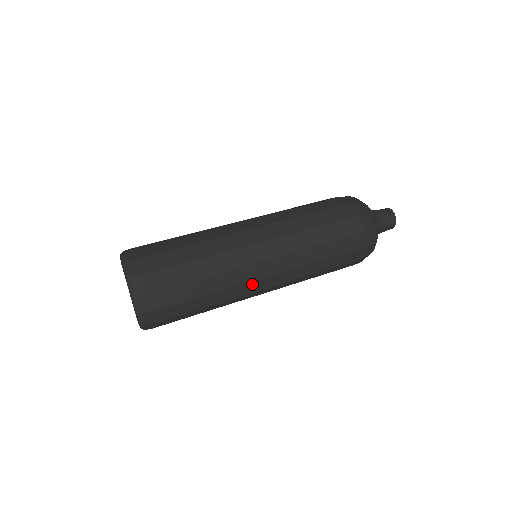
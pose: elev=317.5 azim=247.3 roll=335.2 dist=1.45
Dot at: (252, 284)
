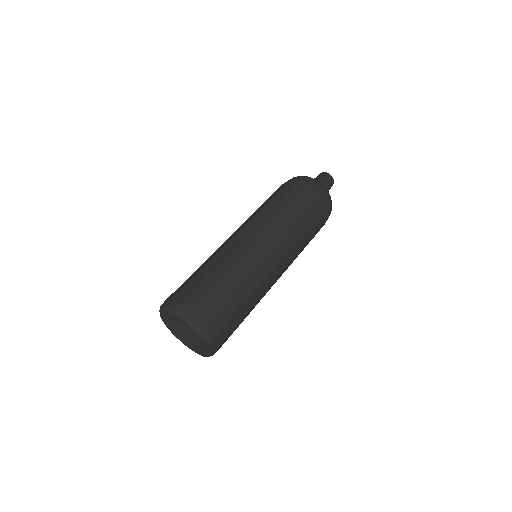
Dot at: (270, 275)
